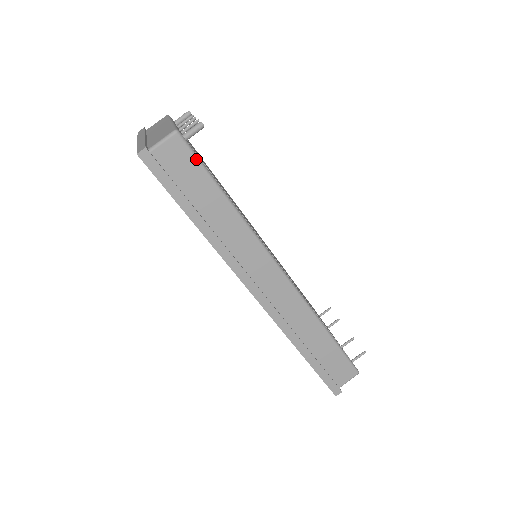
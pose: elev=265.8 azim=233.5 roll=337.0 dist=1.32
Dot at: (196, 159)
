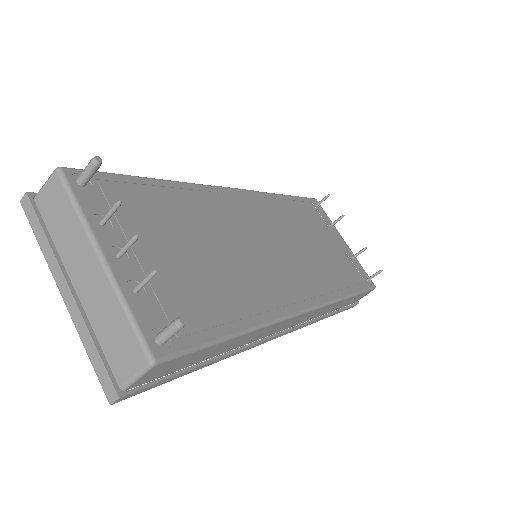
Dot at: (190, 353)
